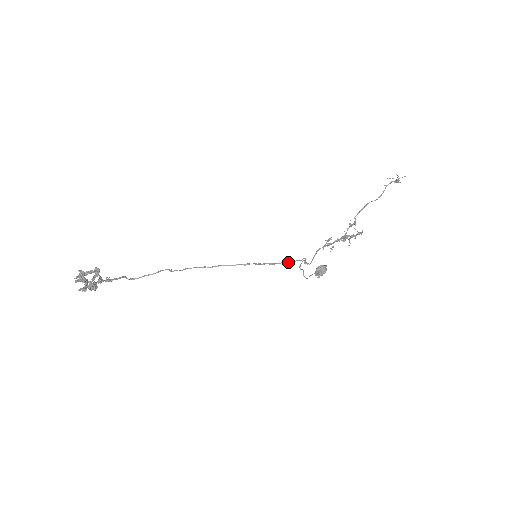
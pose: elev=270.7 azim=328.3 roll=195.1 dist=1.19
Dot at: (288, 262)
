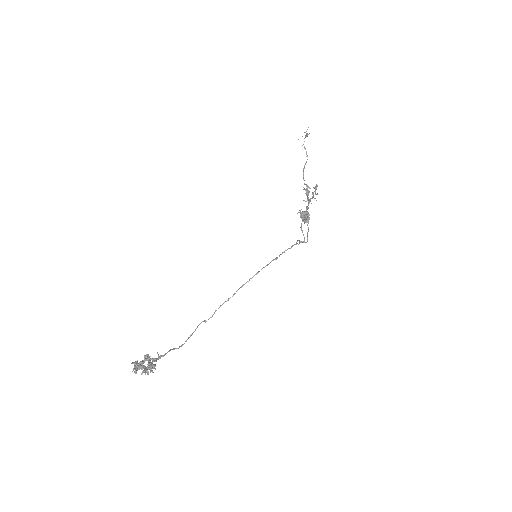
Dot at: occluded
